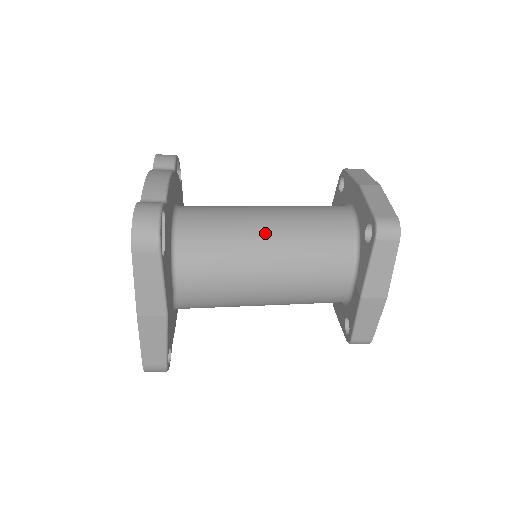
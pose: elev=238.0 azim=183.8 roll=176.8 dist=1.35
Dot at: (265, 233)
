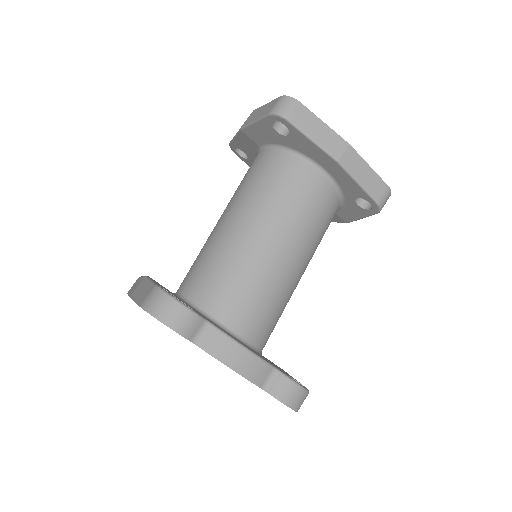
Dot at: (296, 270)
